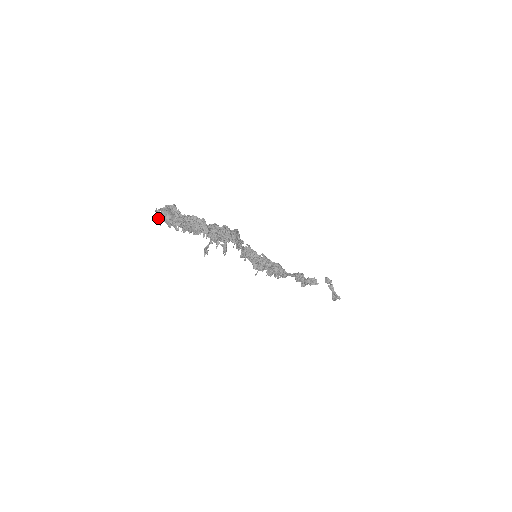
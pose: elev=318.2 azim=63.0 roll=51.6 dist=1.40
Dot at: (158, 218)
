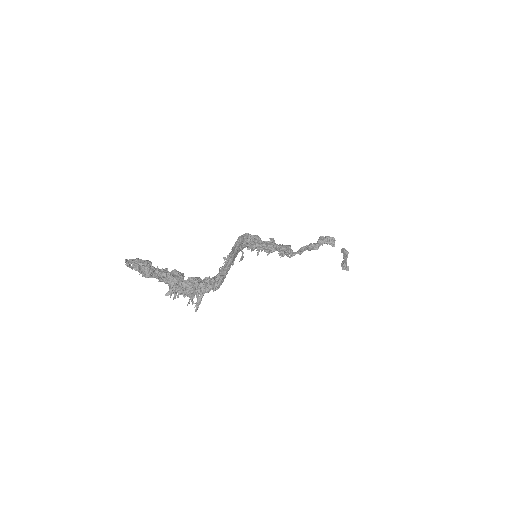
Dot at: (127, 265)
